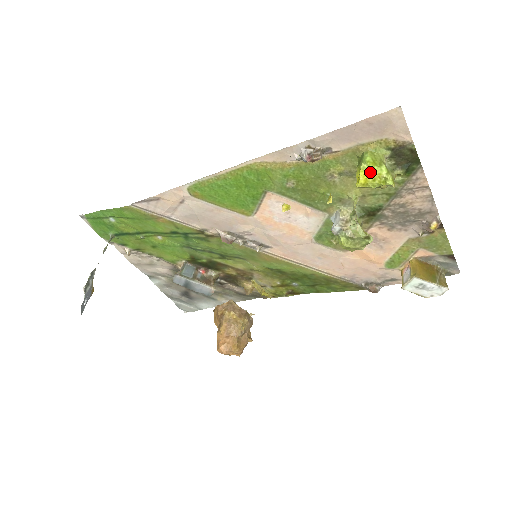
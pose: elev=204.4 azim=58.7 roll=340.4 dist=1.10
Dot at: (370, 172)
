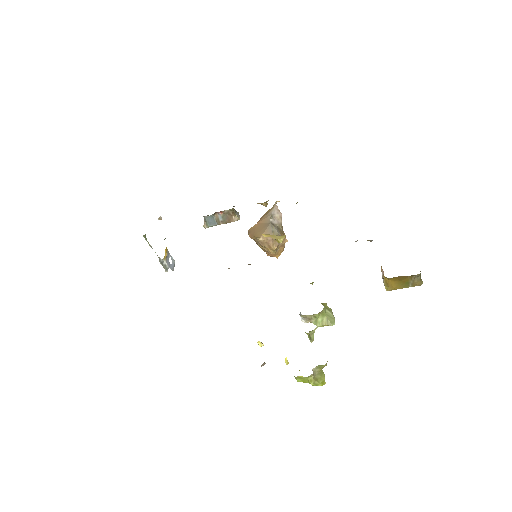
Dot at: occluded
